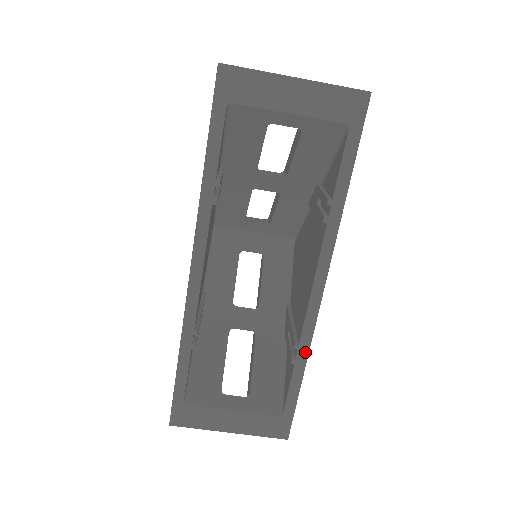
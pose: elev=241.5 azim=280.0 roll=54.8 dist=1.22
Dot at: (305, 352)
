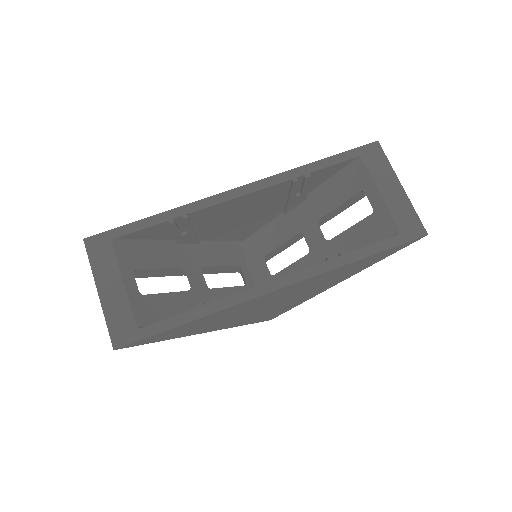
Dot at: (214, 309)
